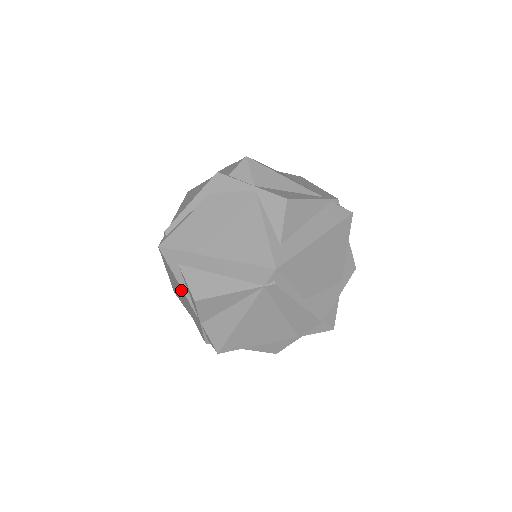
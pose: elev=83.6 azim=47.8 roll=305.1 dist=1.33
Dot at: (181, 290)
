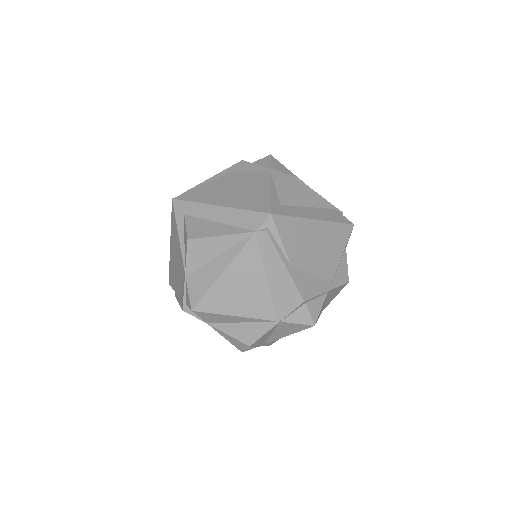
Dot at: (178, 245)
